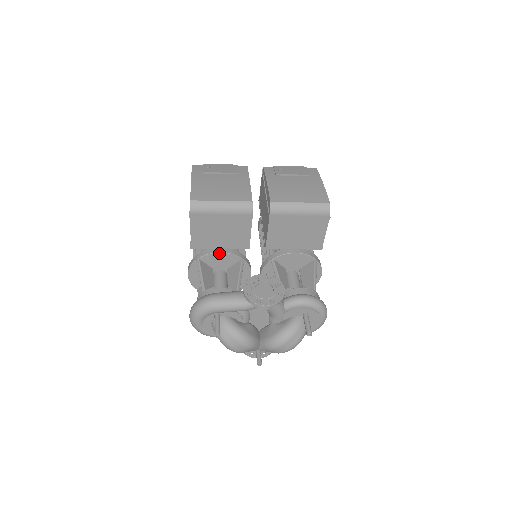
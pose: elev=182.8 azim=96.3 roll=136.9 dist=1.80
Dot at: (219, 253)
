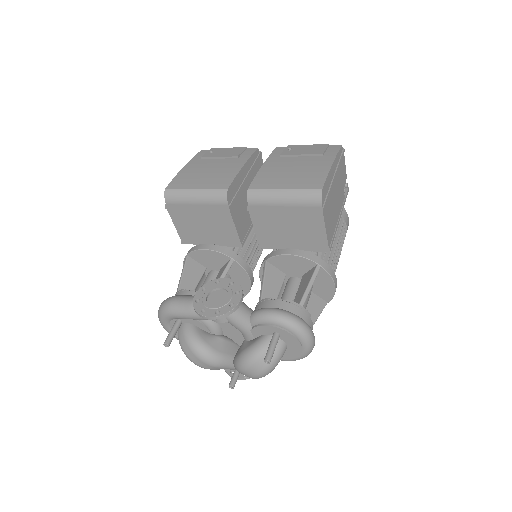
Dot at: (204, 250)
